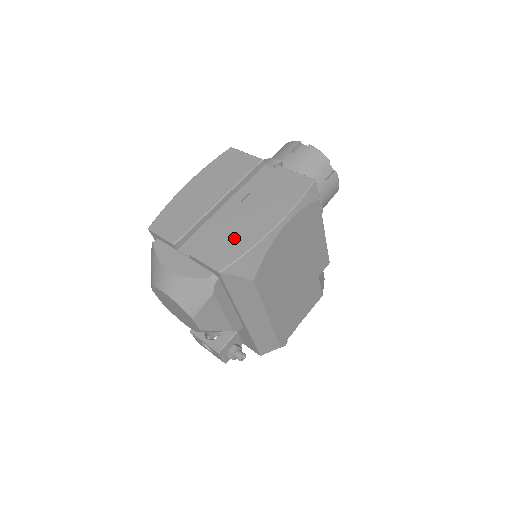
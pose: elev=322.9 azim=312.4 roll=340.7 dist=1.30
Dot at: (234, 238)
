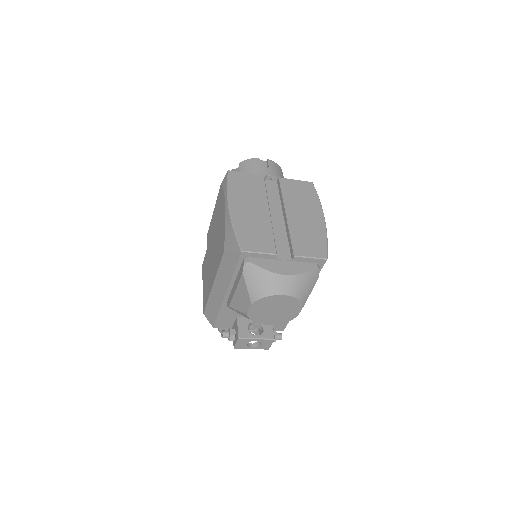
Dot at: (311, 234)
